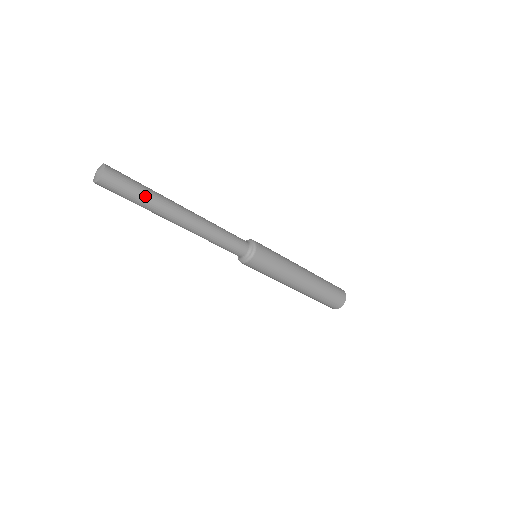
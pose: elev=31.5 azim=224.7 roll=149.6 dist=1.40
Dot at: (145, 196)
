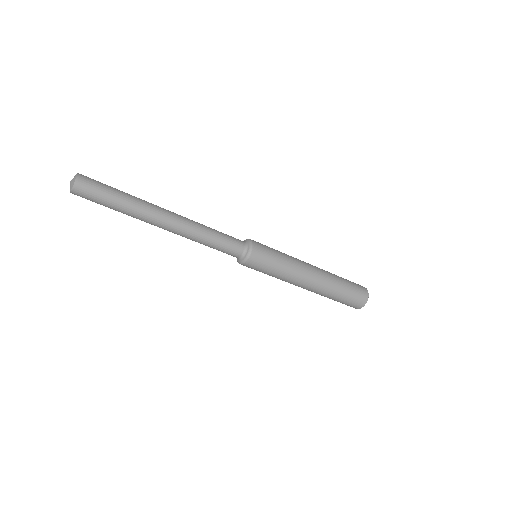
Dot at: (120, 205)
